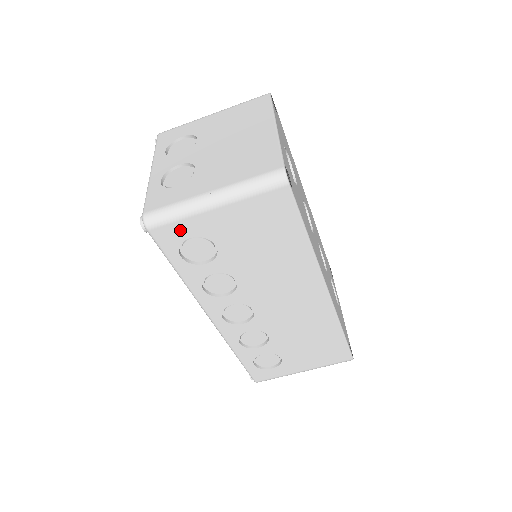
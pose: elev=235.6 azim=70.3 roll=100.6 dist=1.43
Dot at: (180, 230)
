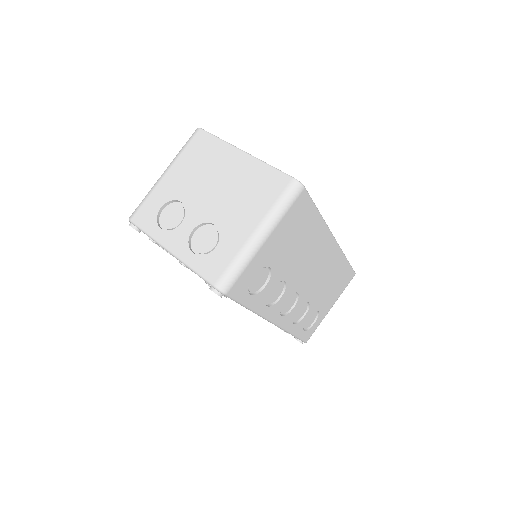
Dot at: (246, 276)
